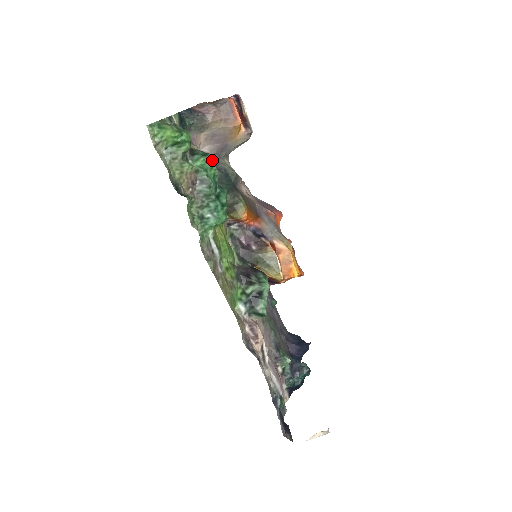
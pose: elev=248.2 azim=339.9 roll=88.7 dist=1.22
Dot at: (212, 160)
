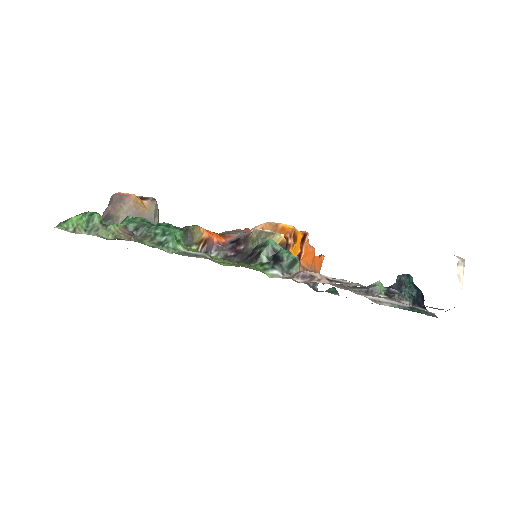
Dot at: (132, 218)
